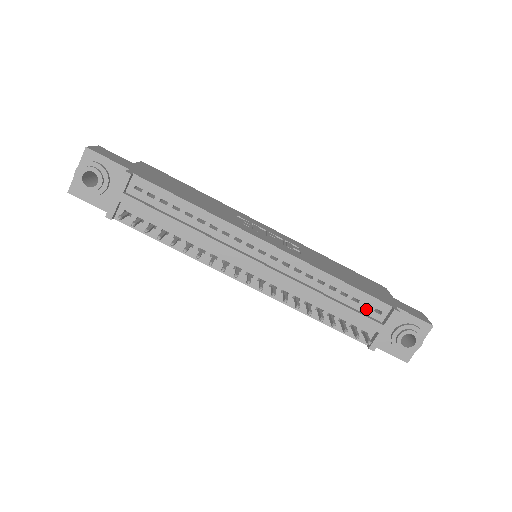
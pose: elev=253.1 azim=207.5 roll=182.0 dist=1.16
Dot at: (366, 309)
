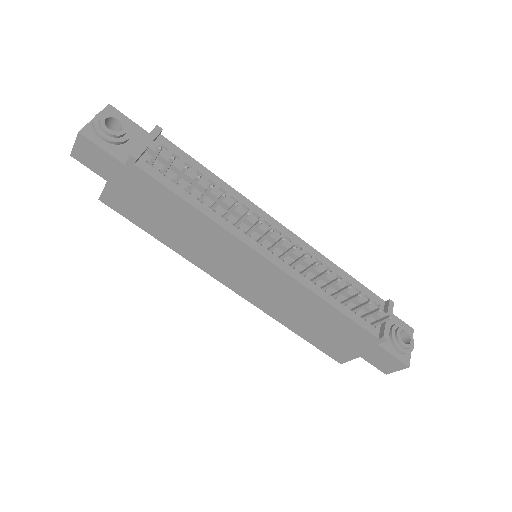
Dot at: occluded
